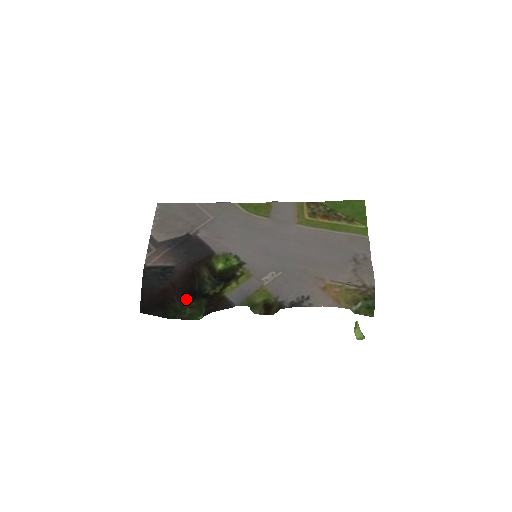
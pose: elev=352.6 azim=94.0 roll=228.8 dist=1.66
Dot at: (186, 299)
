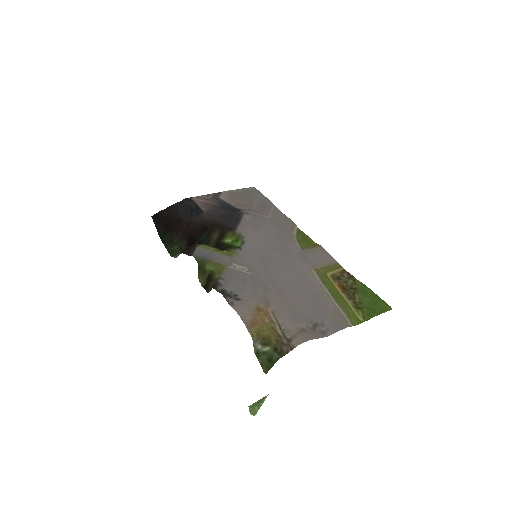
Dot at: (185, 240)
